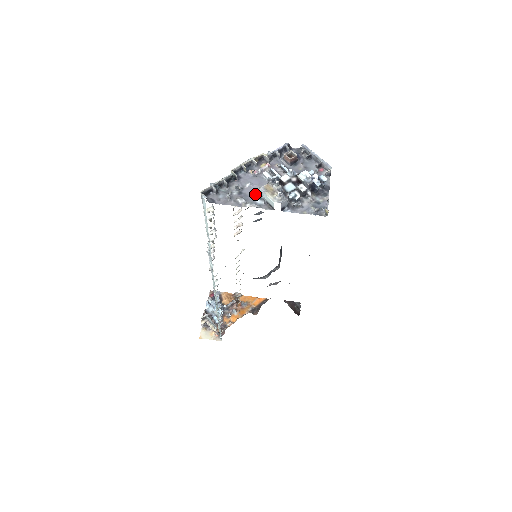
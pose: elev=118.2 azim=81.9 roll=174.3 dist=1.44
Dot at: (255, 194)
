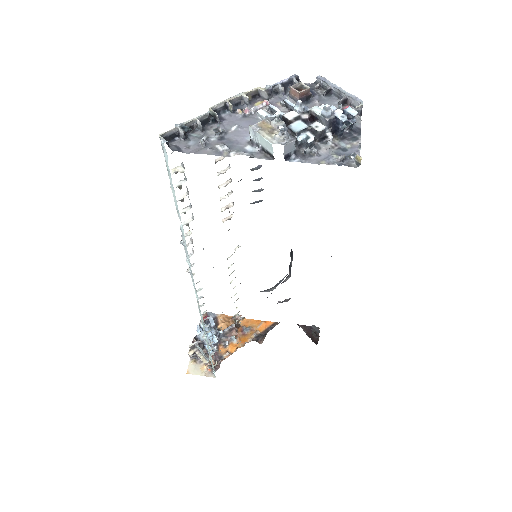
Dot at: (244, 139)
